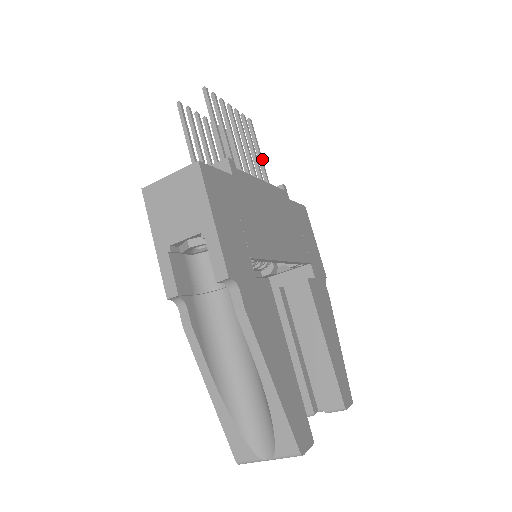
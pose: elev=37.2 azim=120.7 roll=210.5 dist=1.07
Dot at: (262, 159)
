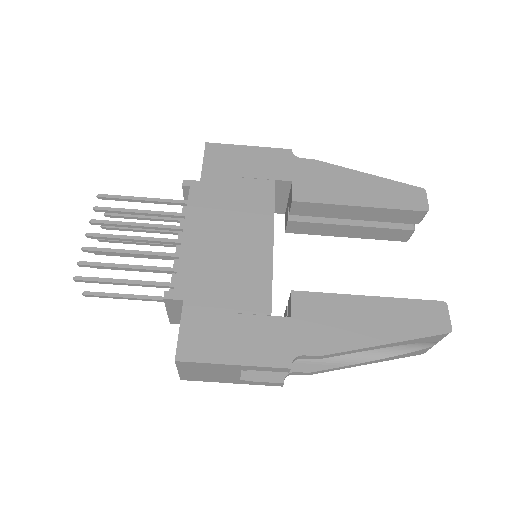
Dot at: (149, 199)
